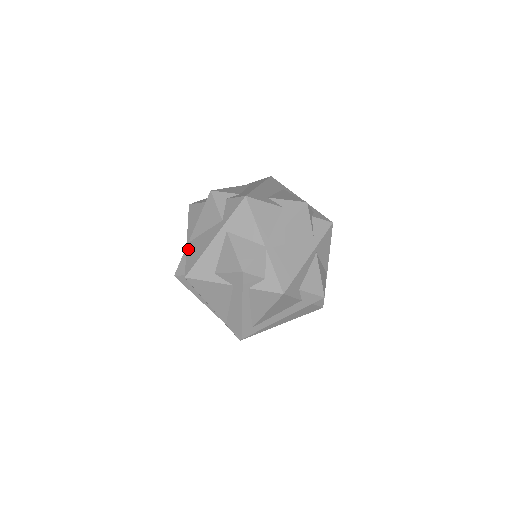
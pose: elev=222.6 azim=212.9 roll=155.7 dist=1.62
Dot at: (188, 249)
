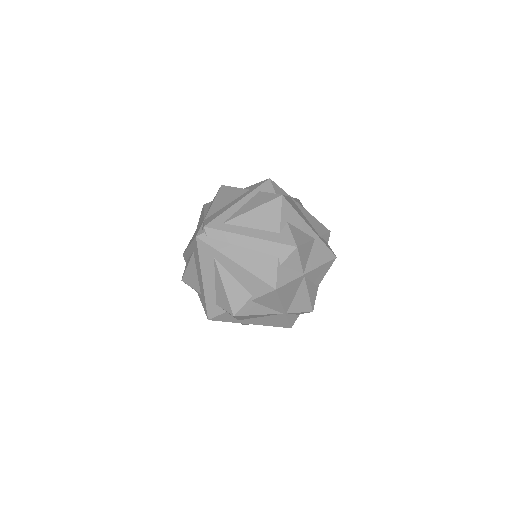
Dot at: occluded
